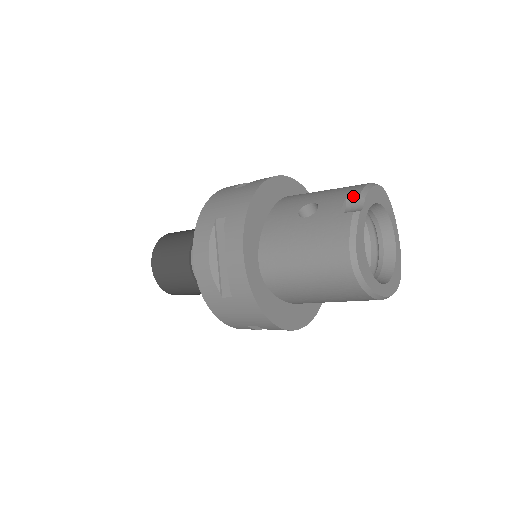
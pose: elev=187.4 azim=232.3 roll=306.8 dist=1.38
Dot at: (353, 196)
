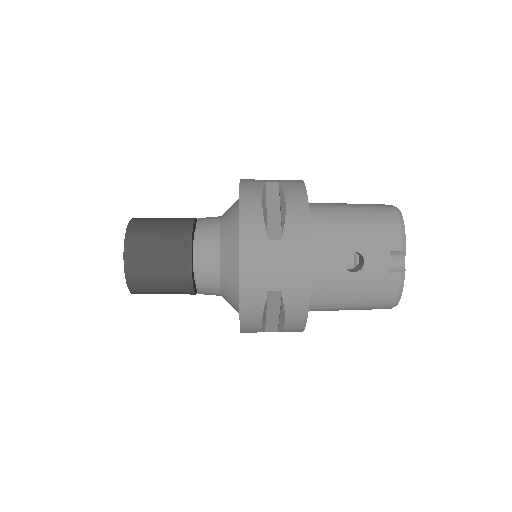
Dot at: (397, 251)
